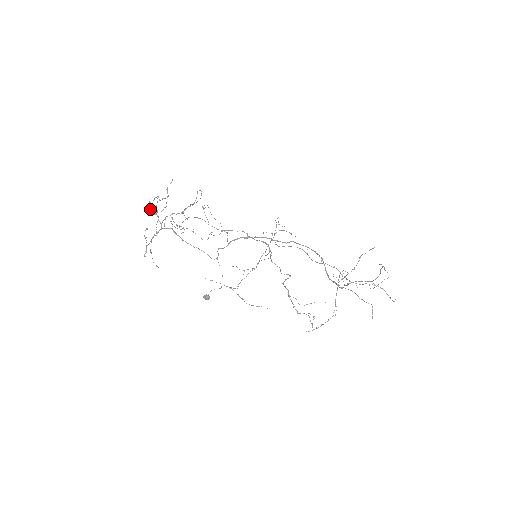
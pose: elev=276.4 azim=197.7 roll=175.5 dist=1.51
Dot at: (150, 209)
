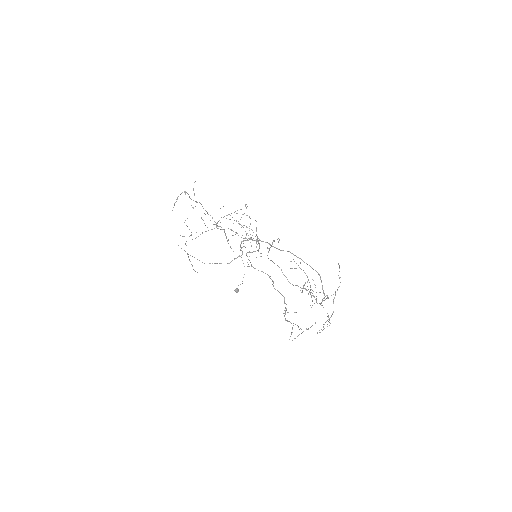
Dot at: occluded
